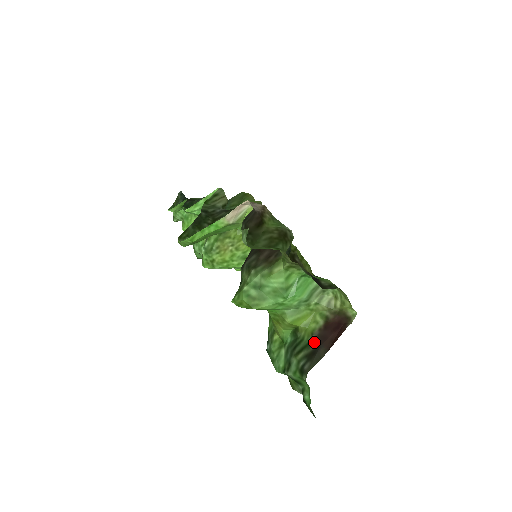
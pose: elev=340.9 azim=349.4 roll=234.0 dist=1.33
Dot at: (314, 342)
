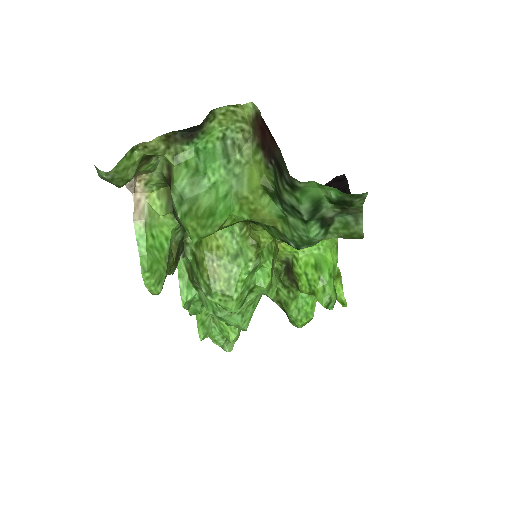
Dot at: (272, 165)
